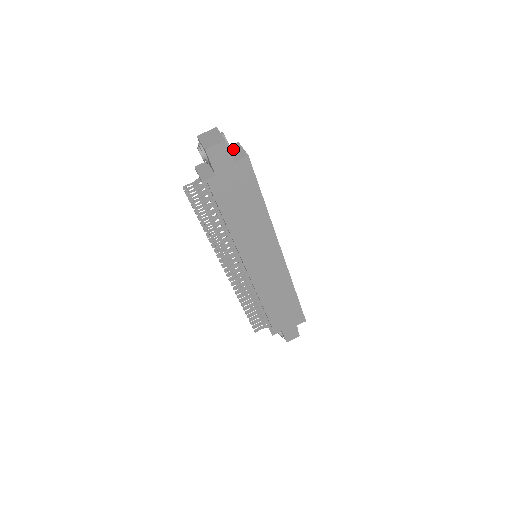
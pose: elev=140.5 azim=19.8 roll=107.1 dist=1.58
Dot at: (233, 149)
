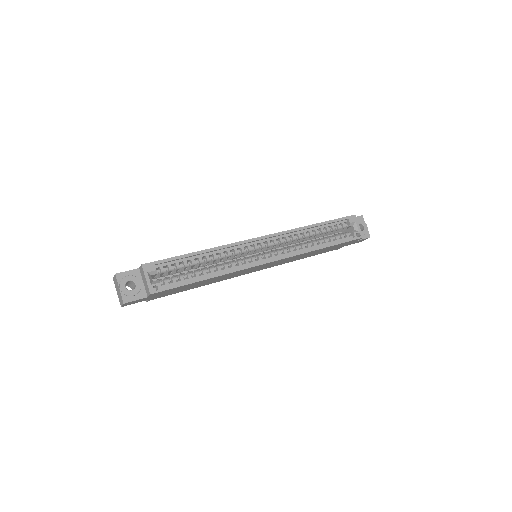
Dot at: (142, 275)
